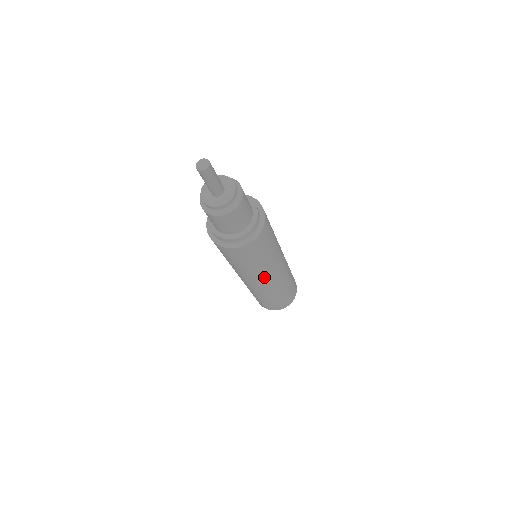
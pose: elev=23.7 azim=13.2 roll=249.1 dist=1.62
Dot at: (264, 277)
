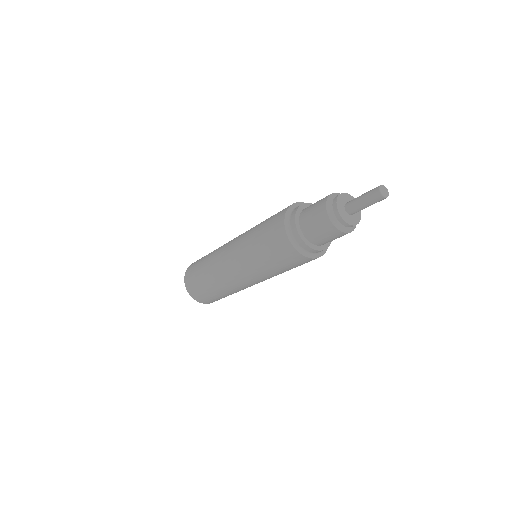
Dot at: (264, 280)
